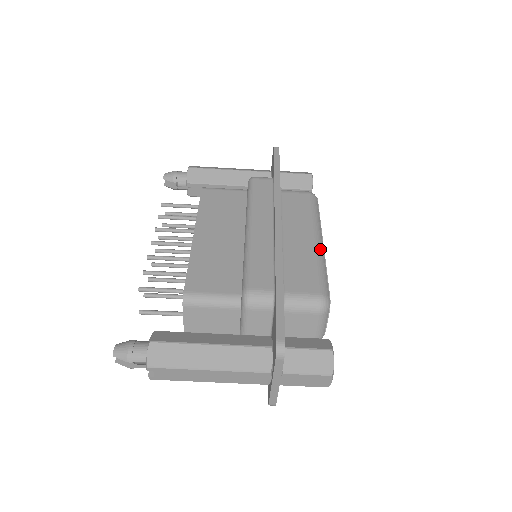
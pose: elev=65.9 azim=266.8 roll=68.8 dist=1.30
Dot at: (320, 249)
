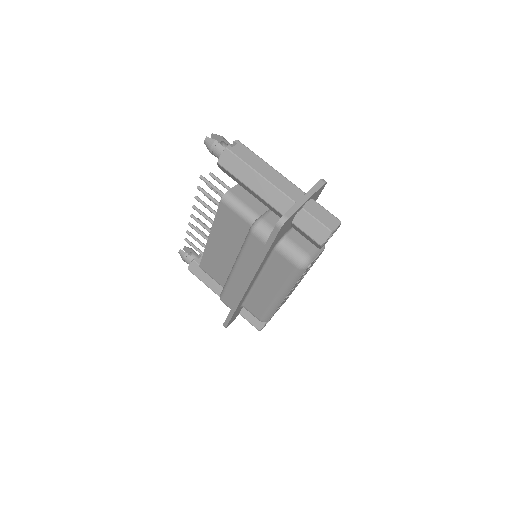
Dot at: occluded
